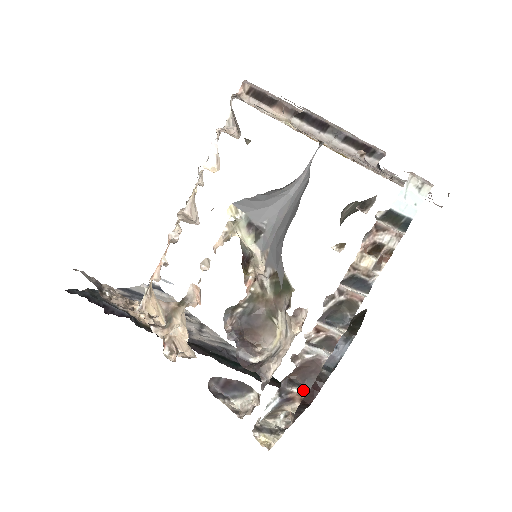
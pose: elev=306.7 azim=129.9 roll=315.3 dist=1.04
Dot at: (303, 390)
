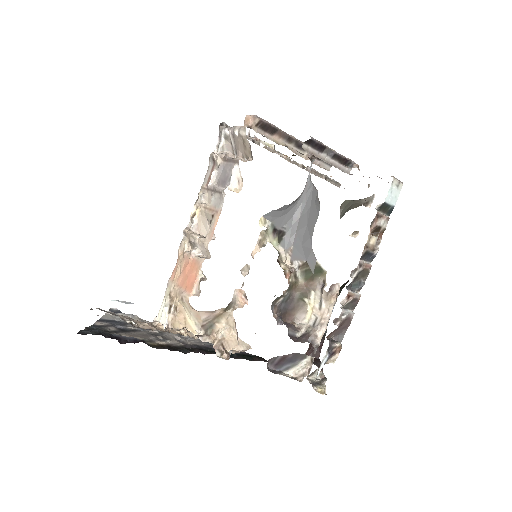
Dot at: (340, 343)
